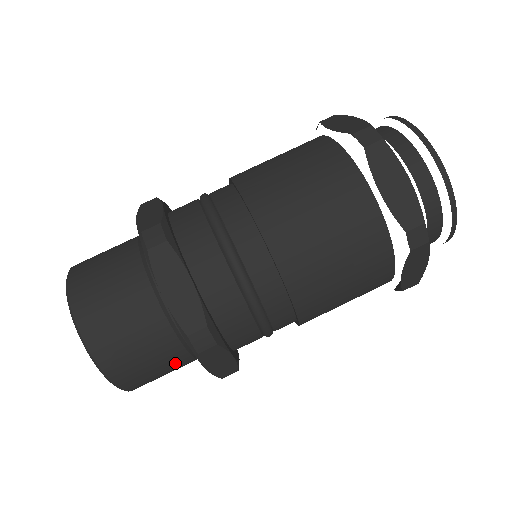
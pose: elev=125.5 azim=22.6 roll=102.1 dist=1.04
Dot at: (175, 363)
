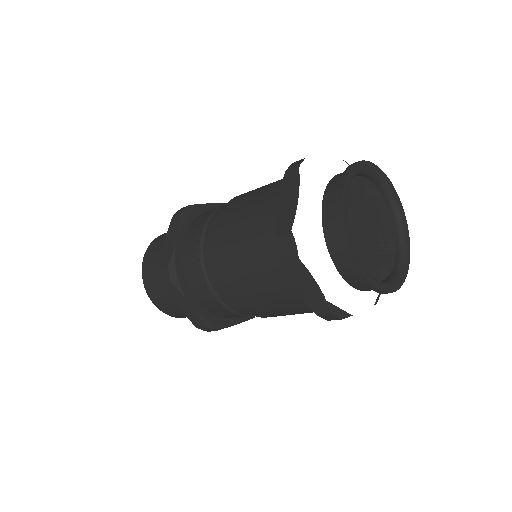
Dot at: occluded
